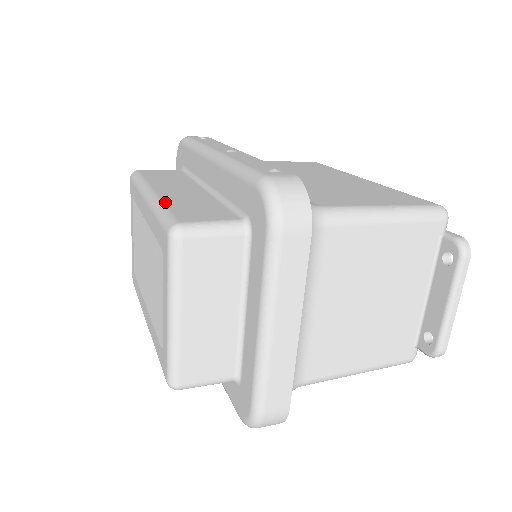
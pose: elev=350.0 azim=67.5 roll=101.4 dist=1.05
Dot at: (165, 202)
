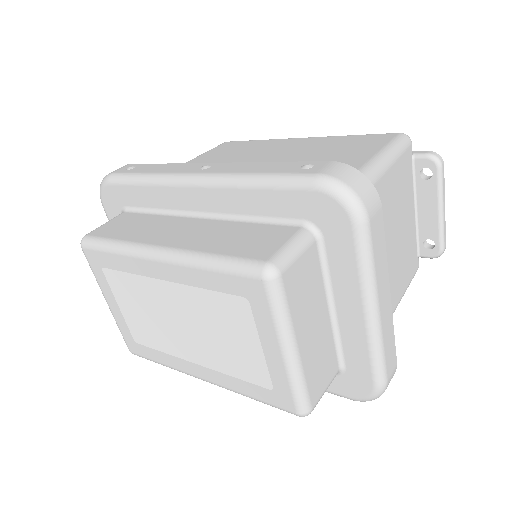
Dot at: (202, 251)
